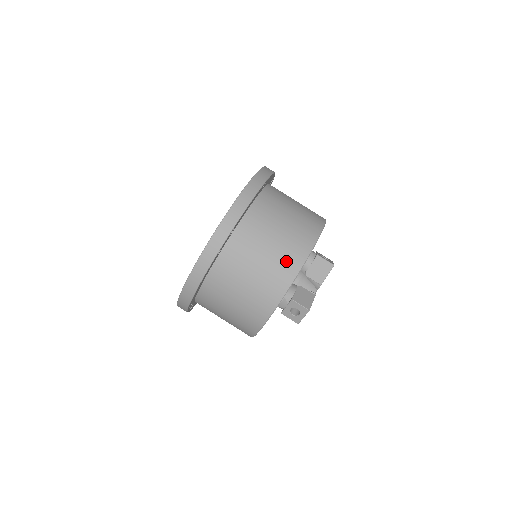
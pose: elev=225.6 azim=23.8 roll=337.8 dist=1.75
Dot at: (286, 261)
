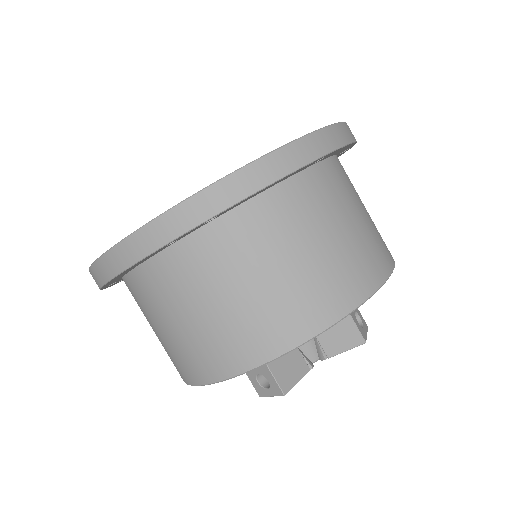
Dot at: (281, 318)
